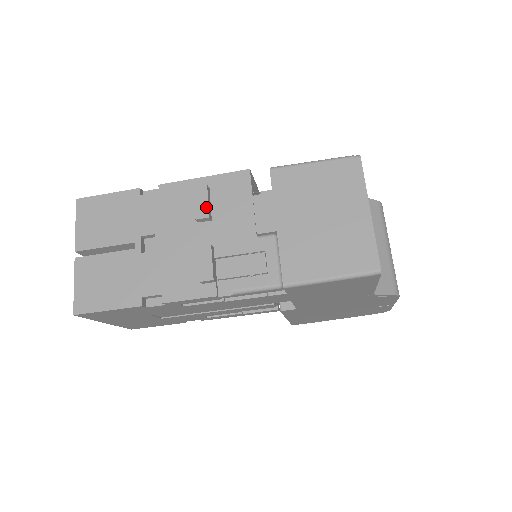
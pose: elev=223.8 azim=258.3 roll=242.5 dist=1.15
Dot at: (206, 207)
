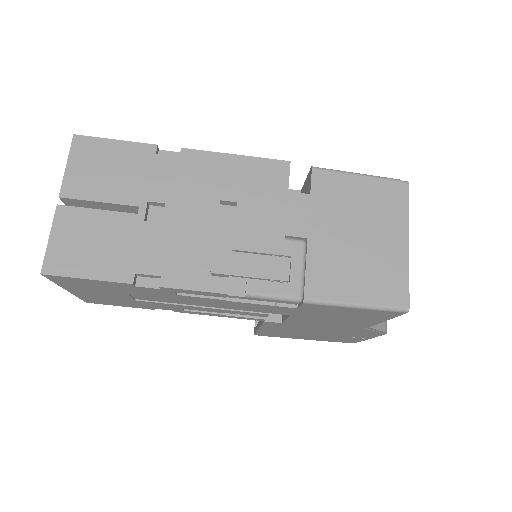
Dot at: (235, 189)
